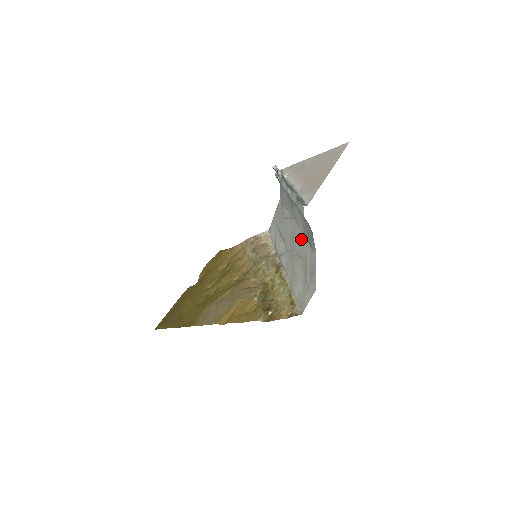
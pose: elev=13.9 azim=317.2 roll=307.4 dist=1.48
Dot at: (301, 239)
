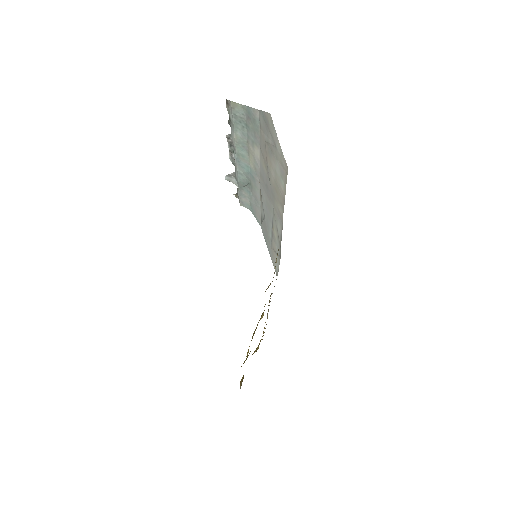
Dot at: (261, 159)
